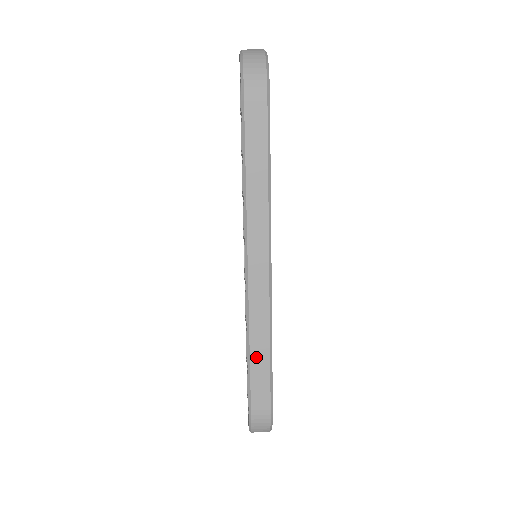
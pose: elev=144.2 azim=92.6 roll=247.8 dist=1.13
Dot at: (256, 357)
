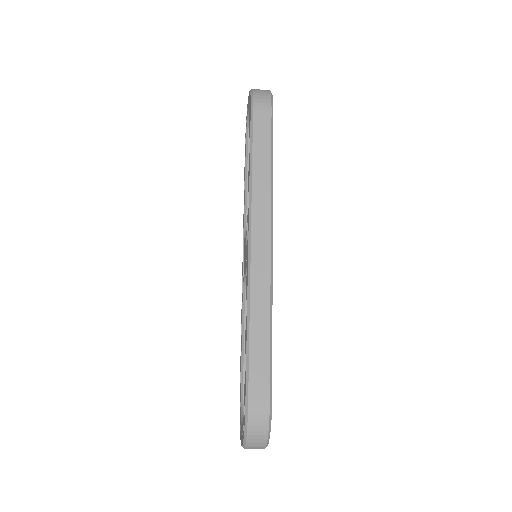
Dot at: (256, 336)
